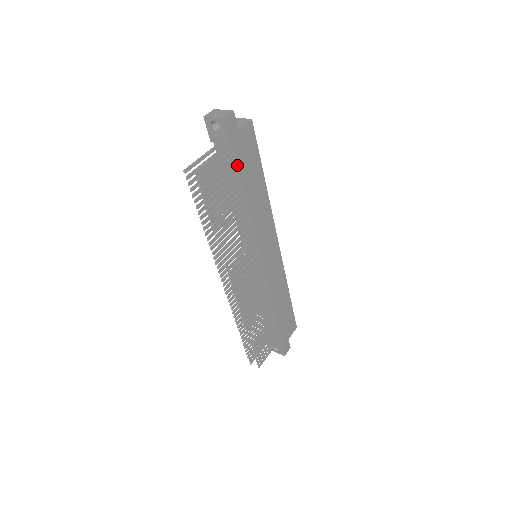
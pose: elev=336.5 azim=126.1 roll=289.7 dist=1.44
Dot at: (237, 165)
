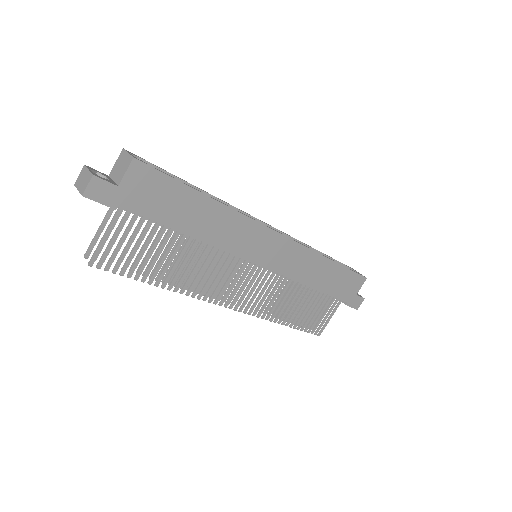
Dot at: occluded
